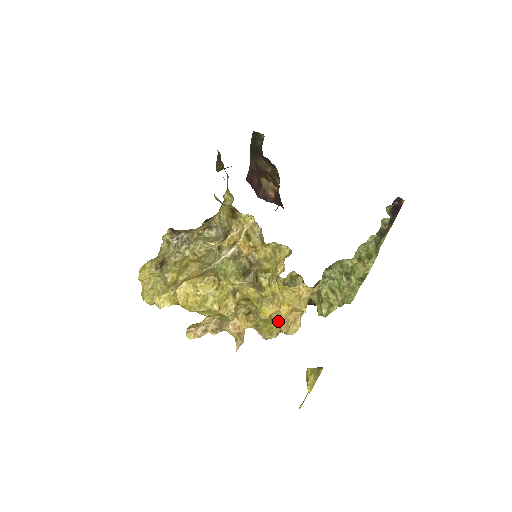
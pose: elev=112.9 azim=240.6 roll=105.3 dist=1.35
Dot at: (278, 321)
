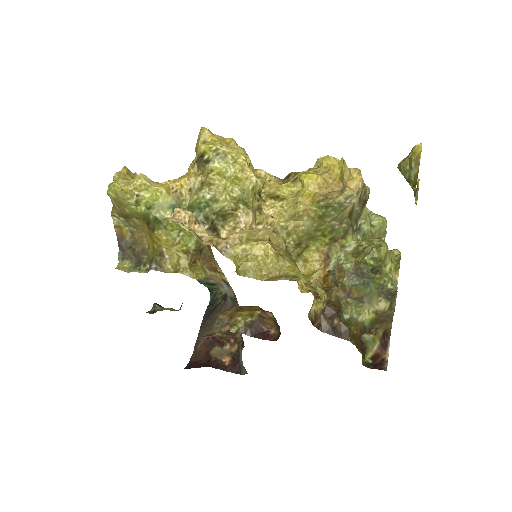
Dot at: (326, 195)
